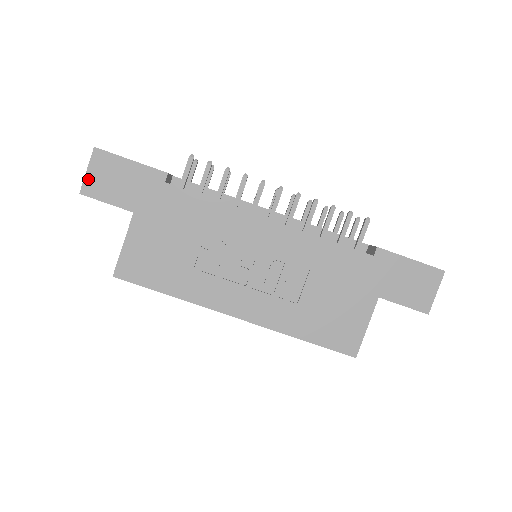
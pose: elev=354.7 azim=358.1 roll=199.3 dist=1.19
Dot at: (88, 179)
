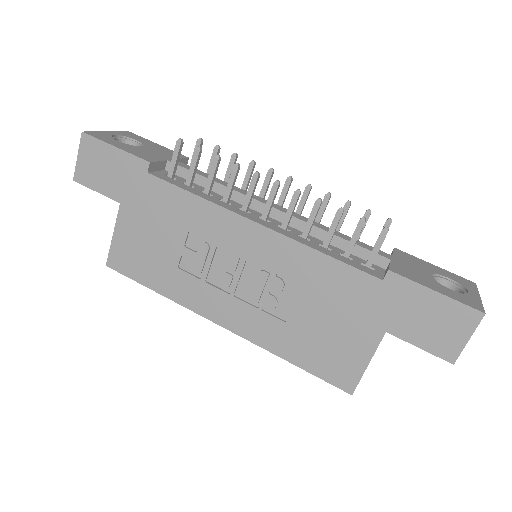
Dot at: (79, 166)
